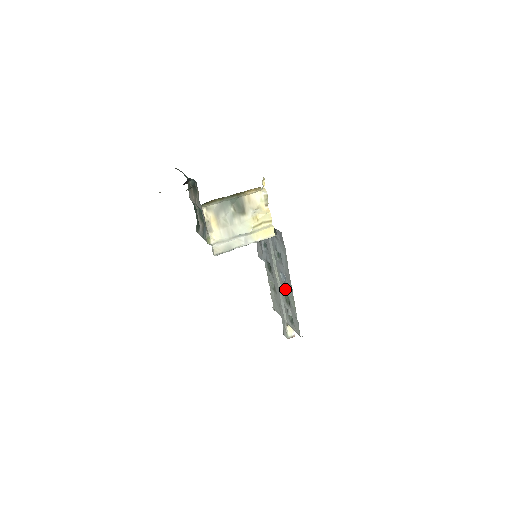
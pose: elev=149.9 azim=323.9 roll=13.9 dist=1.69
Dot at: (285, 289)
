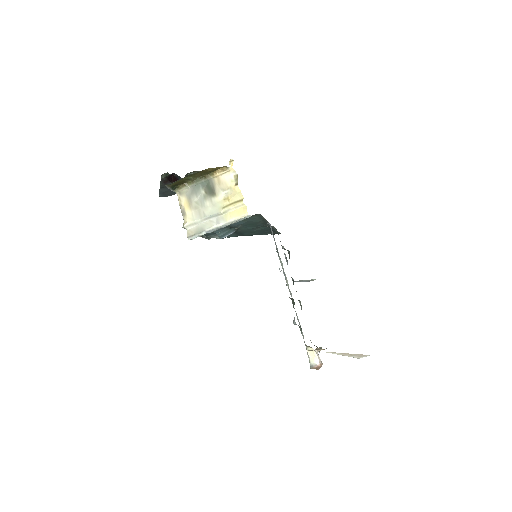
Dot at: occluded
